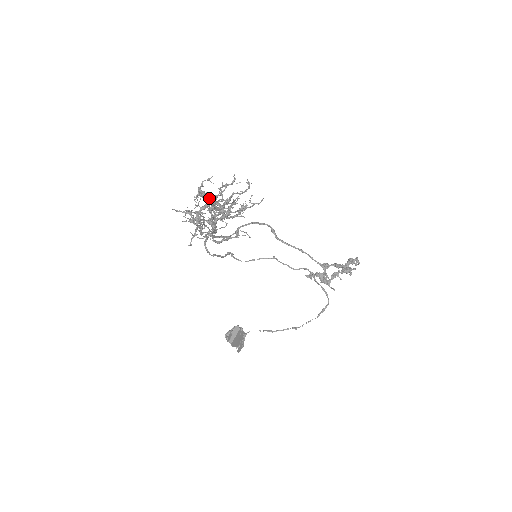
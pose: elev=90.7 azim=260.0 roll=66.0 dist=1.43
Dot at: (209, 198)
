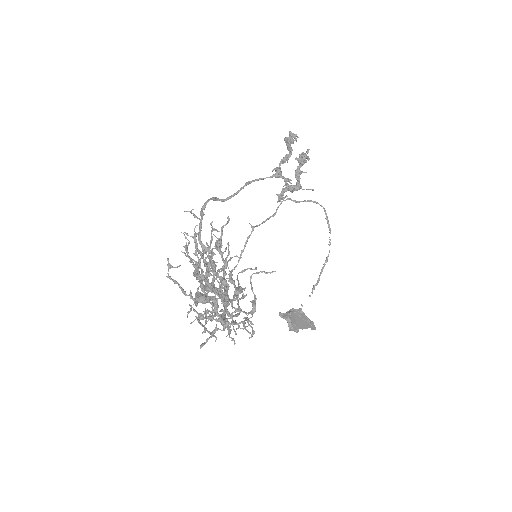
Dot at: (214, 296)
